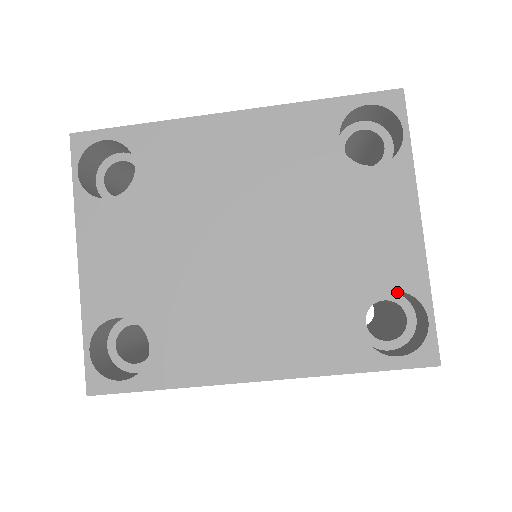
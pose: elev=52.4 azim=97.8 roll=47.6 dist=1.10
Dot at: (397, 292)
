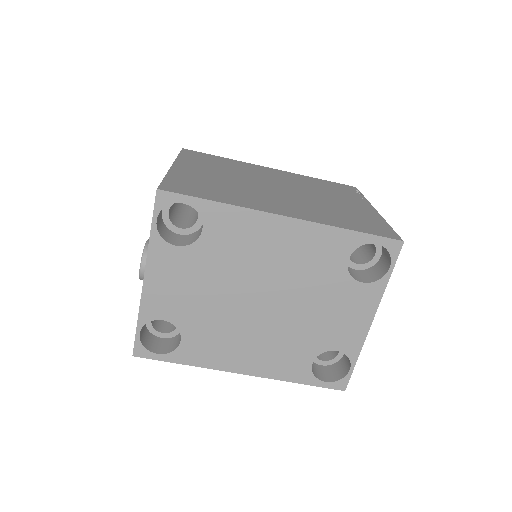
Dot at: occluded
